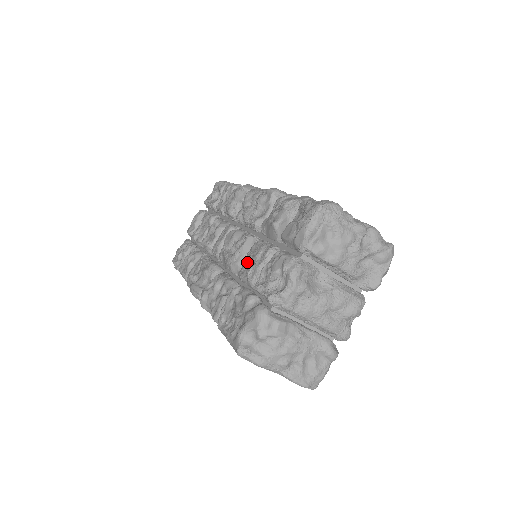
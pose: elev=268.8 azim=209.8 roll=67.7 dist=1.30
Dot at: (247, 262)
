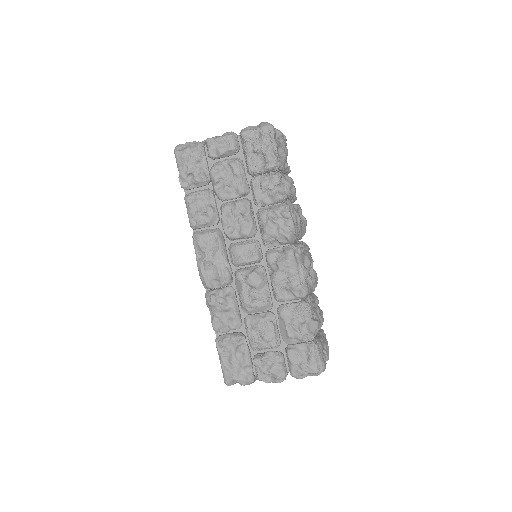
Dot at: (257, 330)
